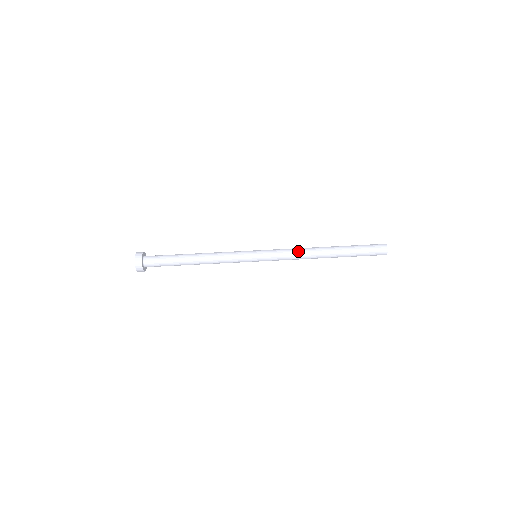
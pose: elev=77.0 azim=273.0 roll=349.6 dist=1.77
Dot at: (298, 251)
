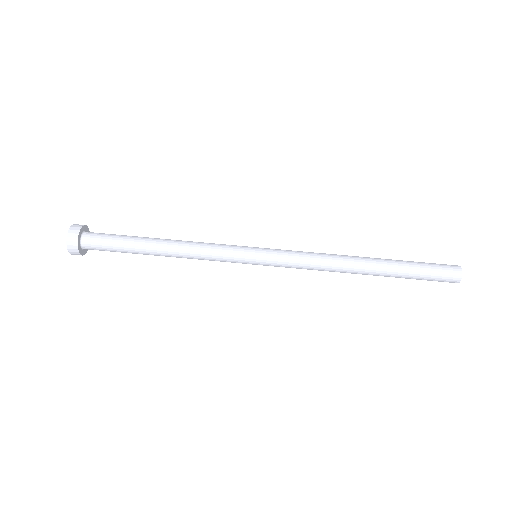
Dot at: (322, 262)
